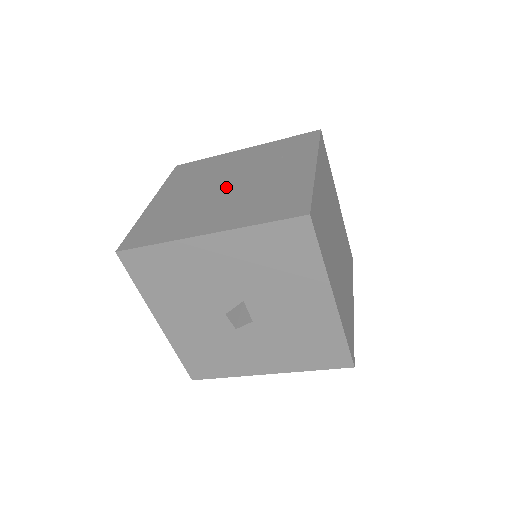
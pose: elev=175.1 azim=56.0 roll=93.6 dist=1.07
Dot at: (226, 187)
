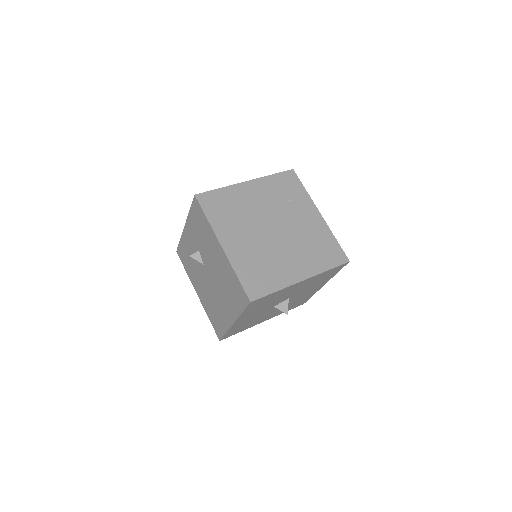
Dot at: (276, 232)
